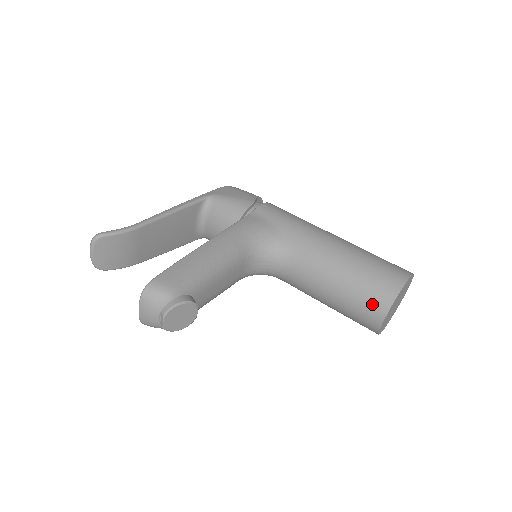
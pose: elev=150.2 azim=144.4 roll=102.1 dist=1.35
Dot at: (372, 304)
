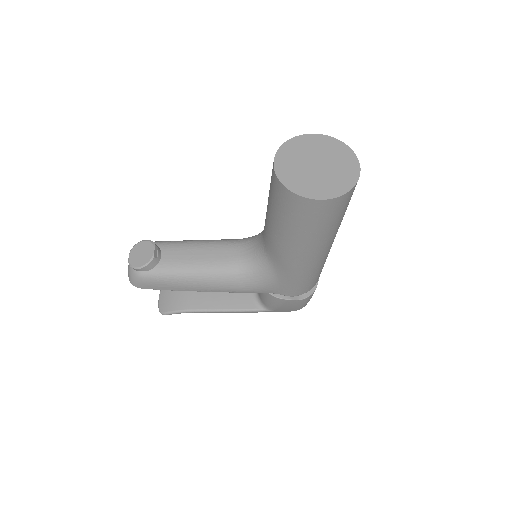
Dot at: occluded
